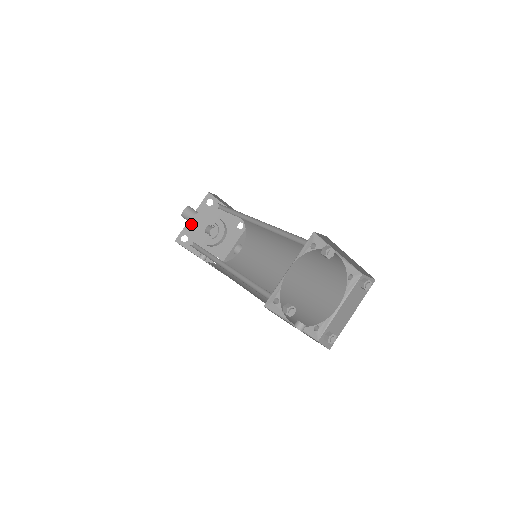
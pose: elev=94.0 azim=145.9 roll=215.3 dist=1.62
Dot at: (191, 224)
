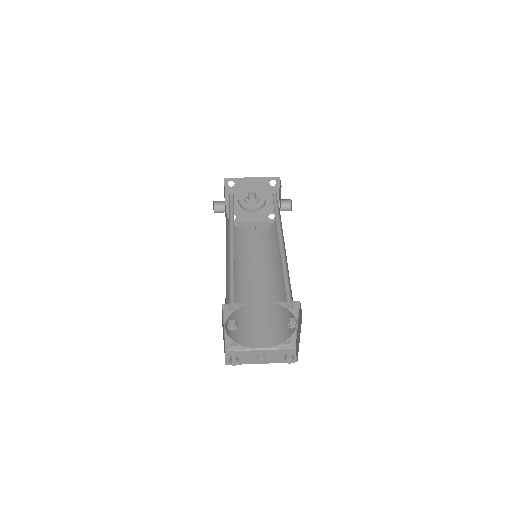
Dot at: occluded
